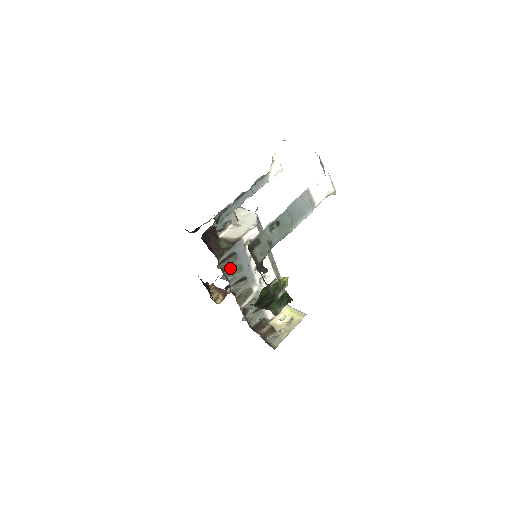
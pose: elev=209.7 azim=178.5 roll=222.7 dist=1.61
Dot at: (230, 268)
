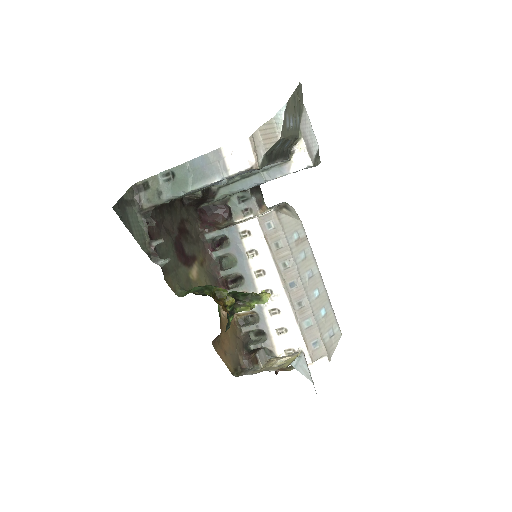
Dot at: (221, 253)
